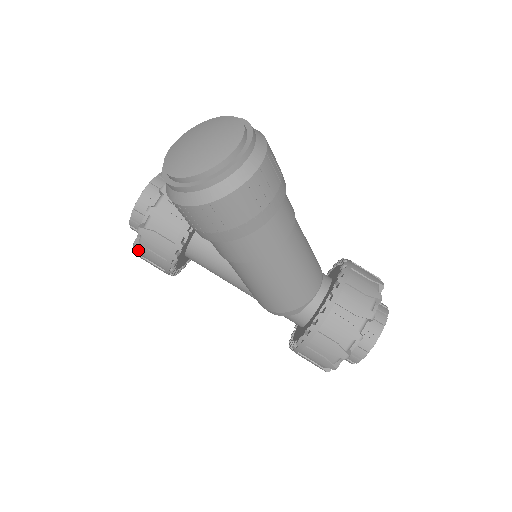
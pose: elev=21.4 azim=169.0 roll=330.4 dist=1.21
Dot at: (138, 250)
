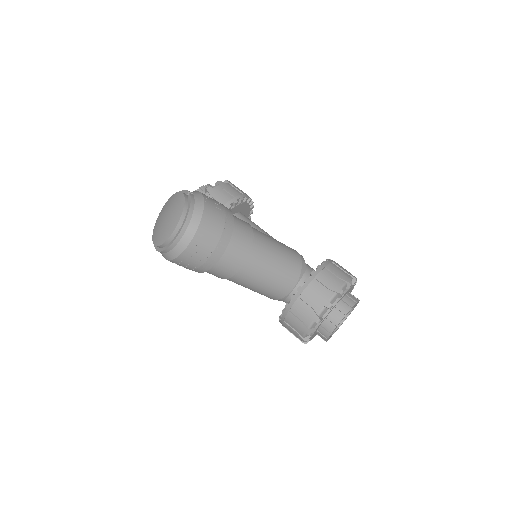
Dot at: occluded
